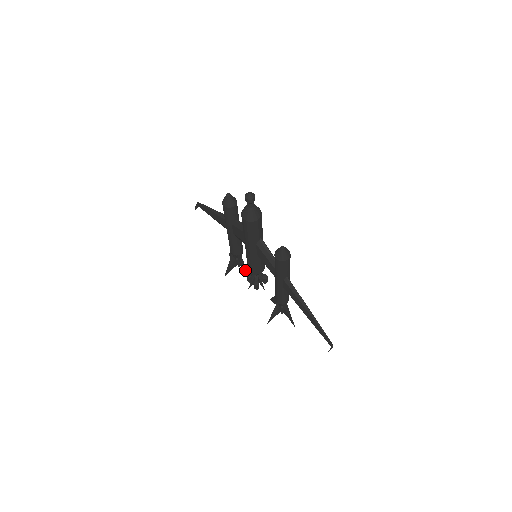
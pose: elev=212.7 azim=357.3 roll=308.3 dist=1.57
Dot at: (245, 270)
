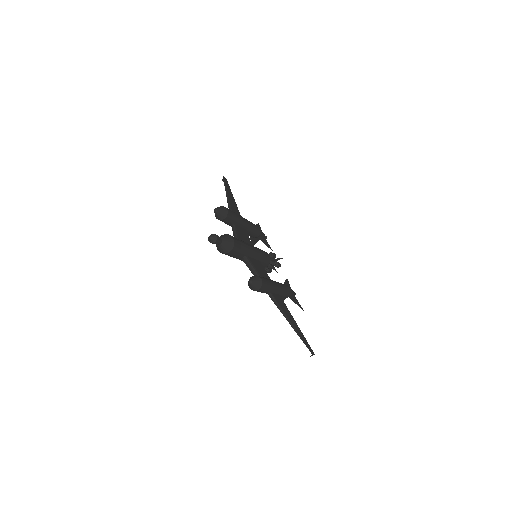
Dot at: (267, 246)
